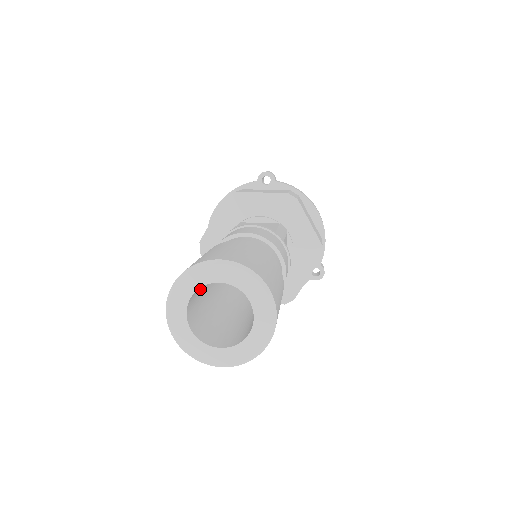
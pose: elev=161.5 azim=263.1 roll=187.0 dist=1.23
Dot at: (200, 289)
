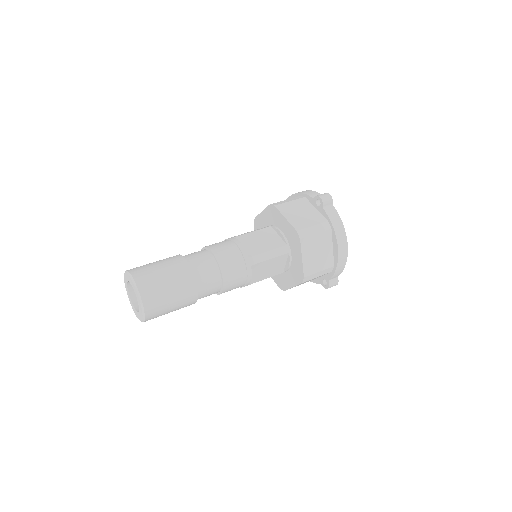
Dot at: occluded
